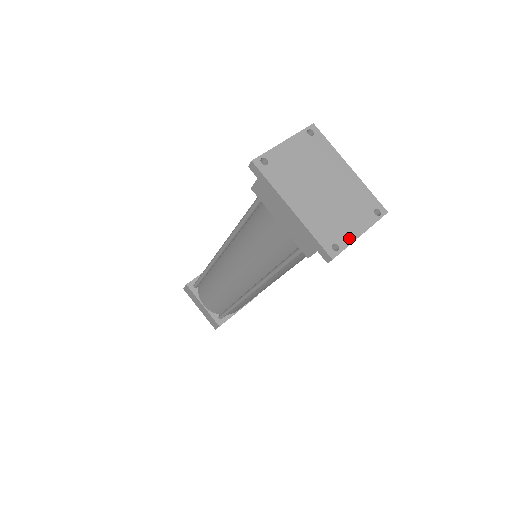
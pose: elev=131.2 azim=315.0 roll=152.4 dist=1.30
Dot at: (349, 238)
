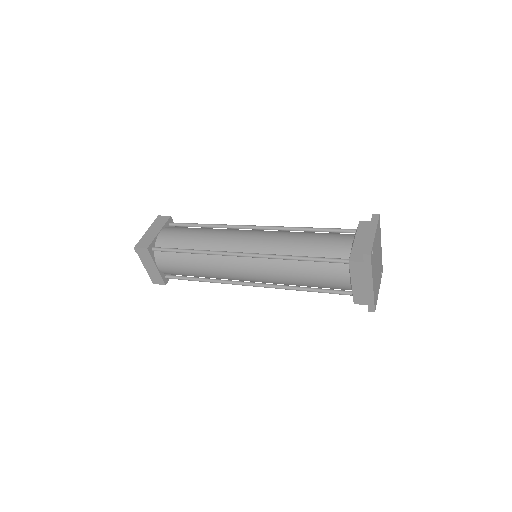
Dot at: occluded
